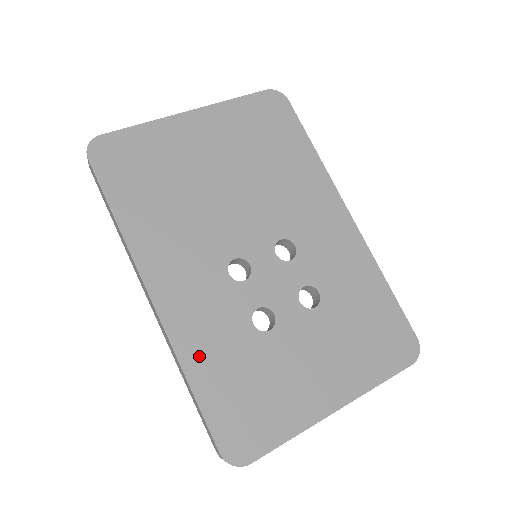
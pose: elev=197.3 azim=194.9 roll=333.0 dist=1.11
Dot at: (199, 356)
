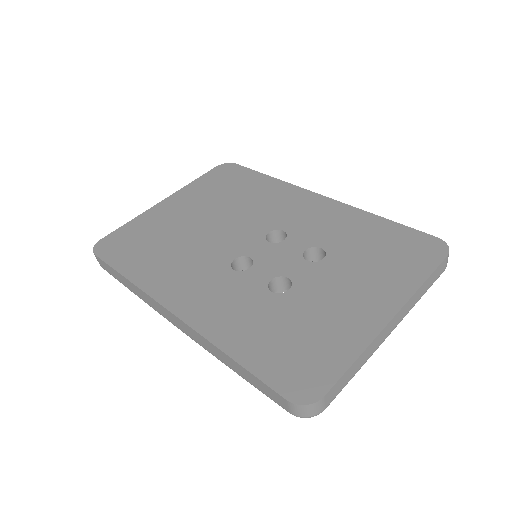
Dot at: (231, 333)
